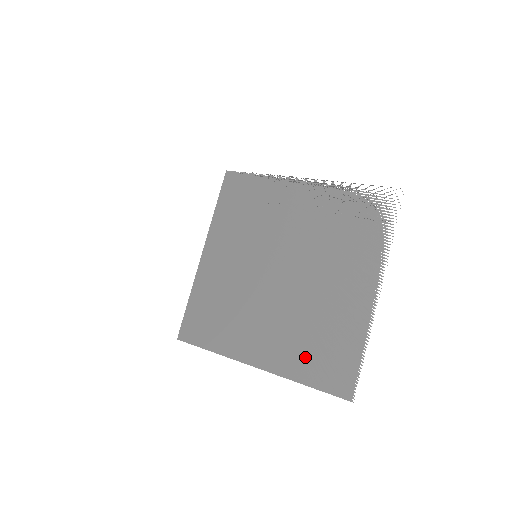
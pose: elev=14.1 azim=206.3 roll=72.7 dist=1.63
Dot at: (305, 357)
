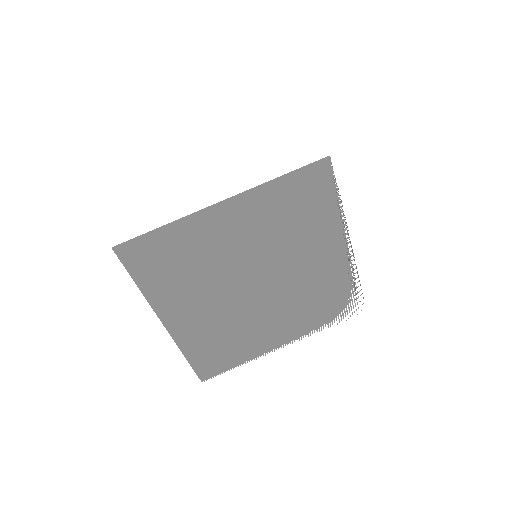
Dot at: (205, 345)
